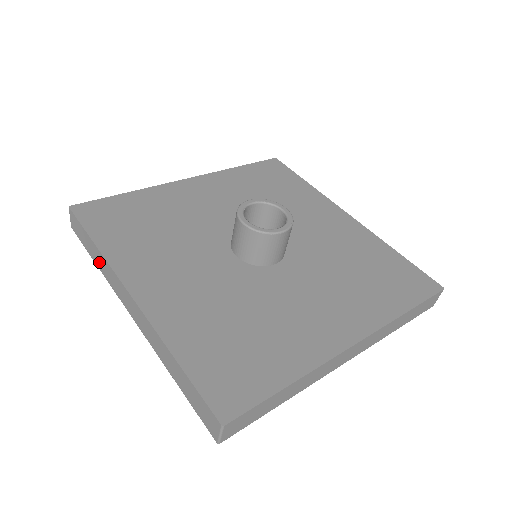
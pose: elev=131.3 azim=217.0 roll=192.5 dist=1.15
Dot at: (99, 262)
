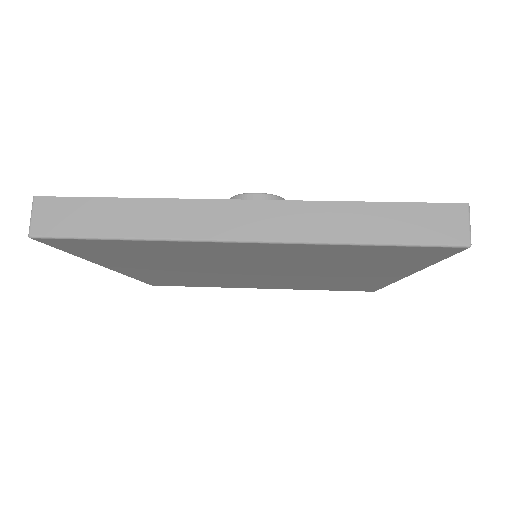
Dot at: (141, 222)
